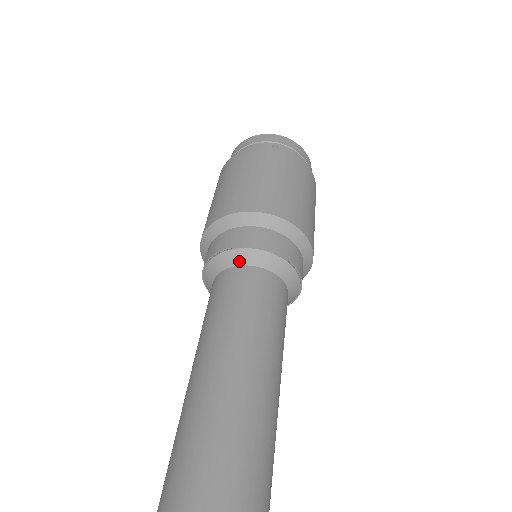
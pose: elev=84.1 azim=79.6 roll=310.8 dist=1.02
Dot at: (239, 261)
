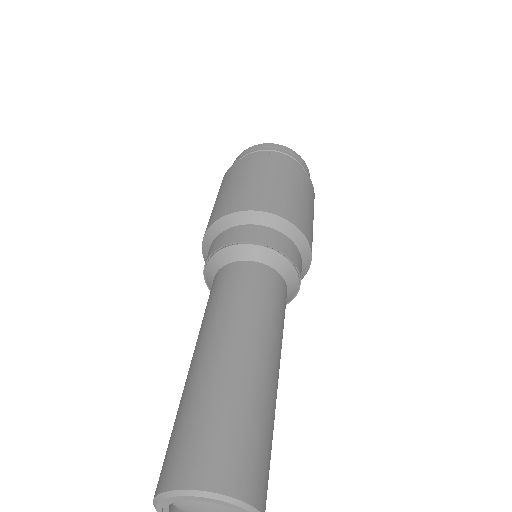
Dot at: (236, 257)
